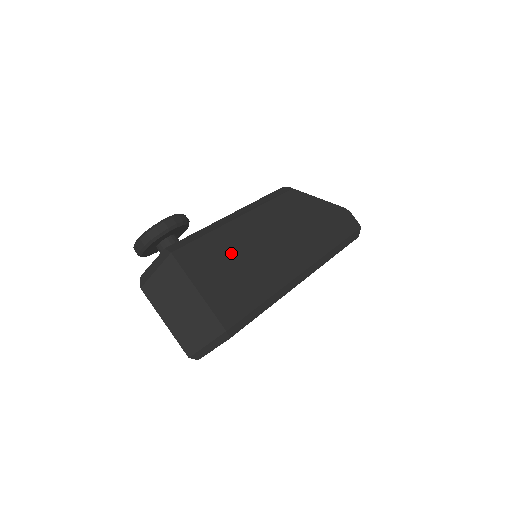
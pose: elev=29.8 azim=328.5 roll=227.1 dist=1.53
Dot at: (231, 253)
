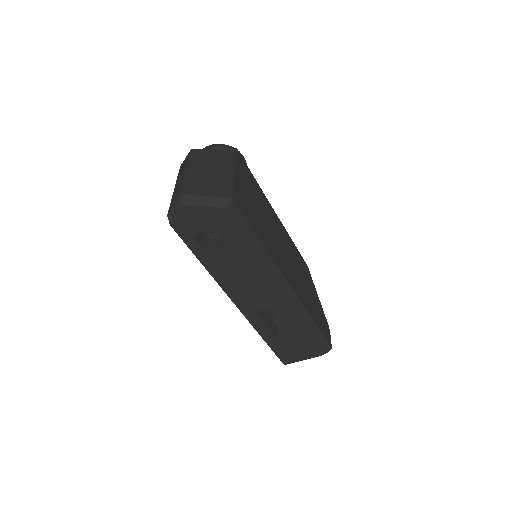
Dot at: (261, 204)
